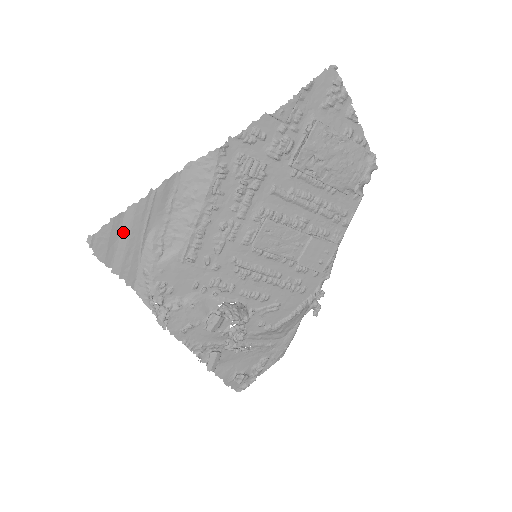
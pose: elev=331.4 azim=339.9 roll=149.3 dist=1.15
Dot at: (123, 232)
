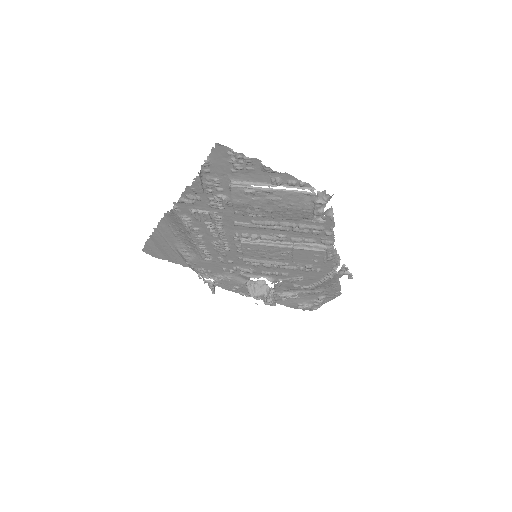
Dot at: (158, 246)
